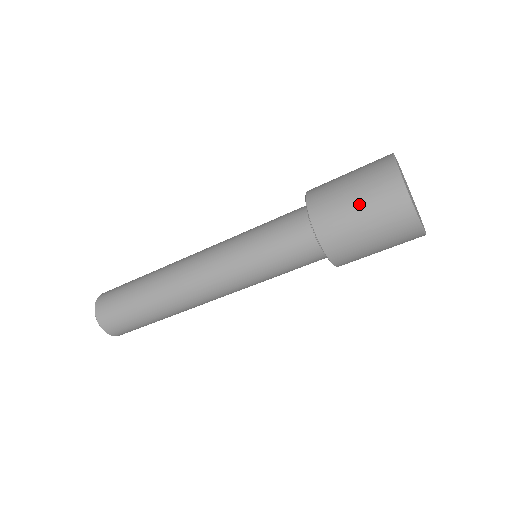
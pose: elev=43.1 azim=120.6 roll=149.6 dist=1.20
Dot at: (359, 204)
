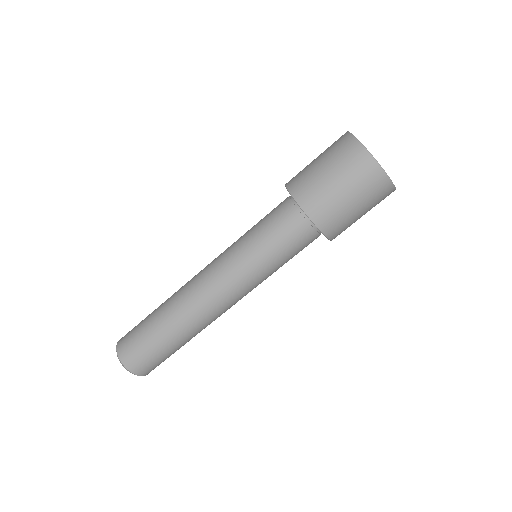
Dot at: (323, 163)
